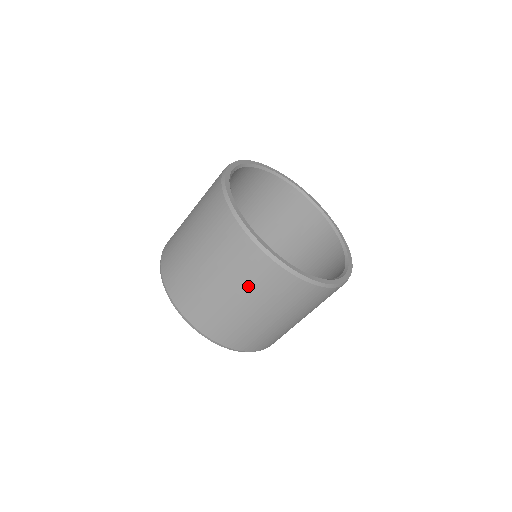
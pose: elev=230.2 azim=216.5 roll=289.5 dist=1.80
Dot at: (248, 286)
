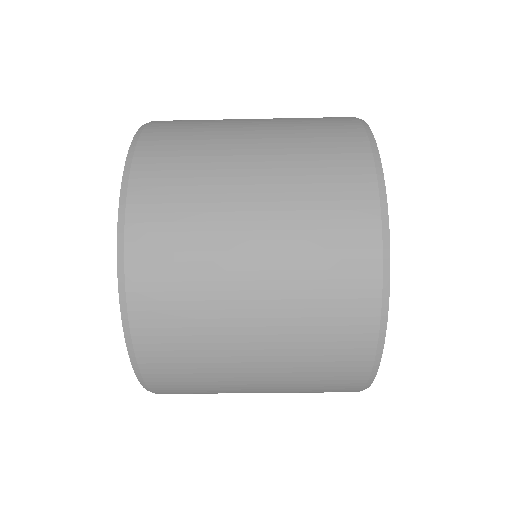
Dot at: (300, 288)
